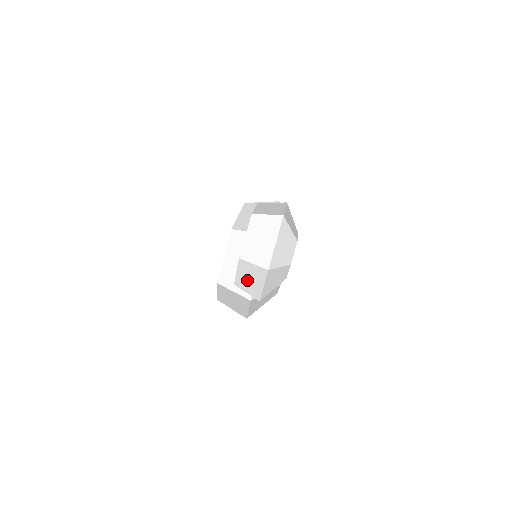
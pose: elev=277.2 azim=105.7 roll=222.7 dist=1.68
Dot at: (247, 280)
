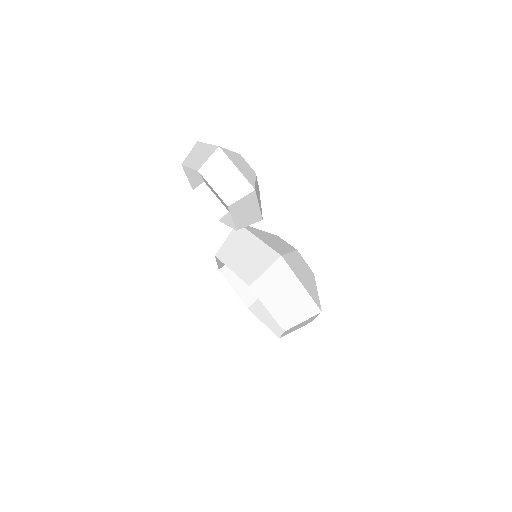
Dot at: (225, 183)
